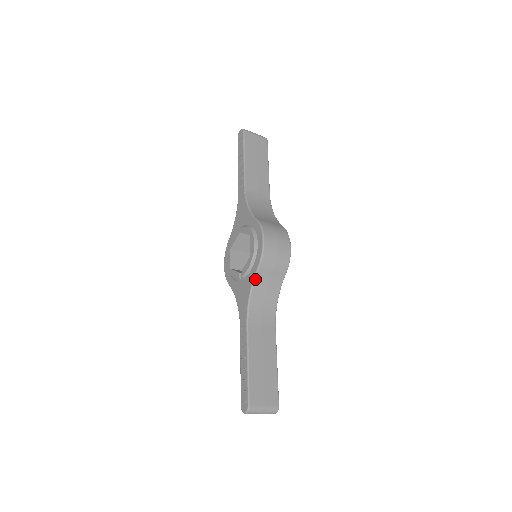
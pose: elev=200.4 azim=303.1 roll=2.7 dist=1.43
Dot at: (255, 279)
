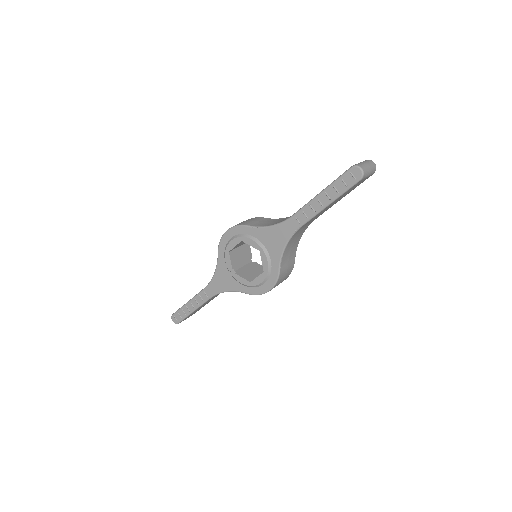
Dot at: occluded
